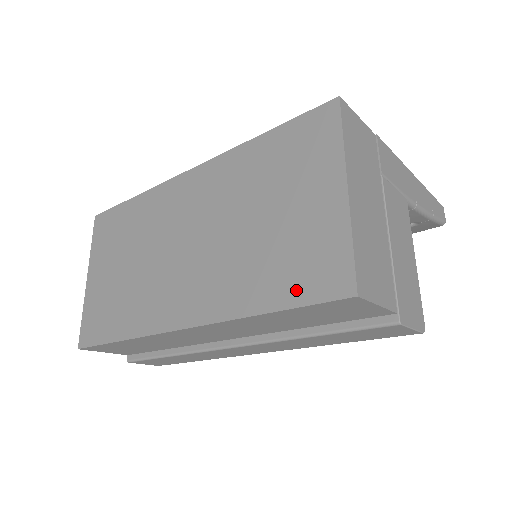
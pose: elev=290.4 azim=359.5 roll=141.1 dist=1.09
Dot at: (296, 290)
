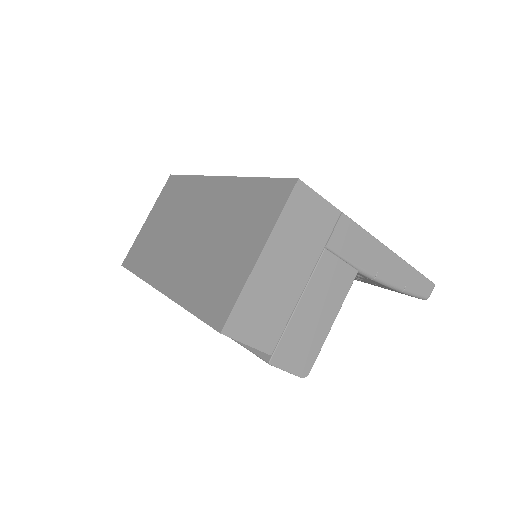
Dot at: (204, 306)
